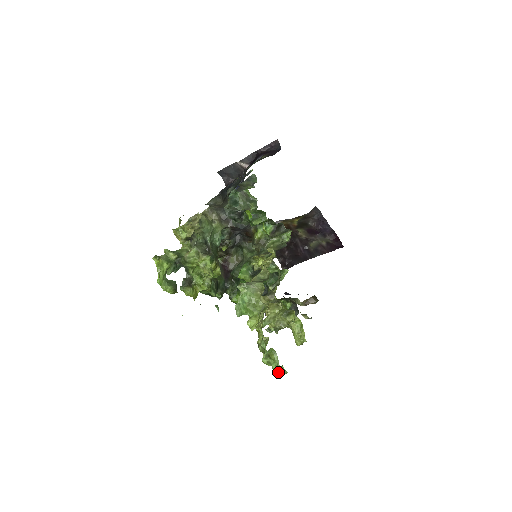
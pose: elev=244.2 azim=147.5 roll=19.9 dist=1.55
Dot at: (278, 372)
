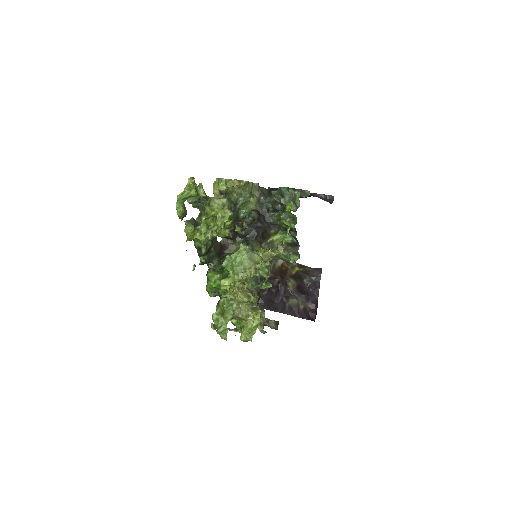
Dot at: (221, 331)
